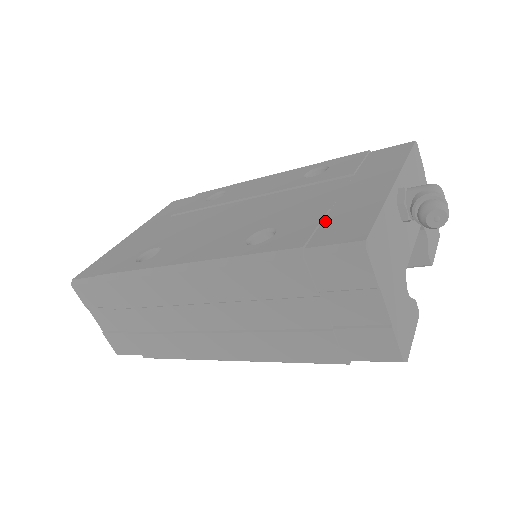
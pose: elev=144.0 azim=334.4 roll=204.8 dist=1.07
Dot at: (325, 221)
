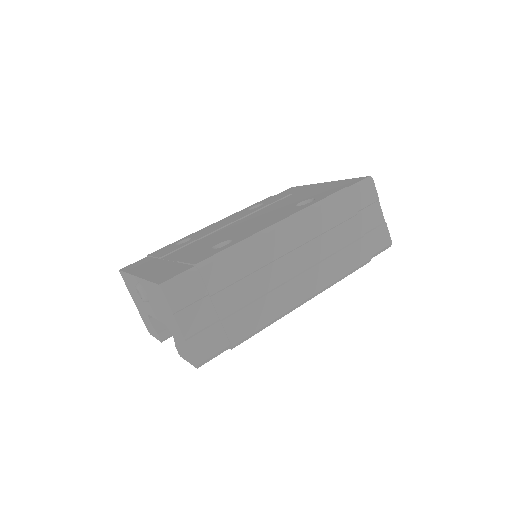
Dot at: occluded
